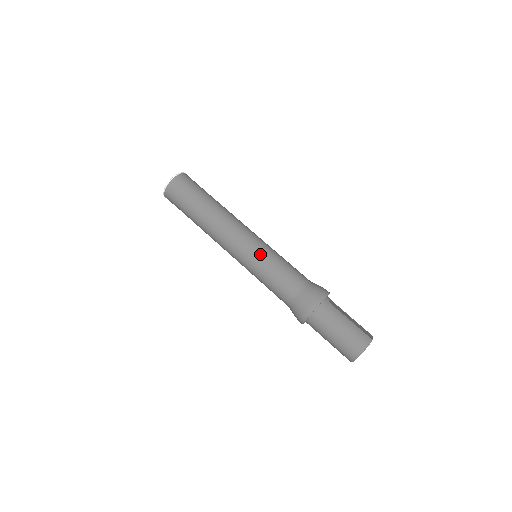
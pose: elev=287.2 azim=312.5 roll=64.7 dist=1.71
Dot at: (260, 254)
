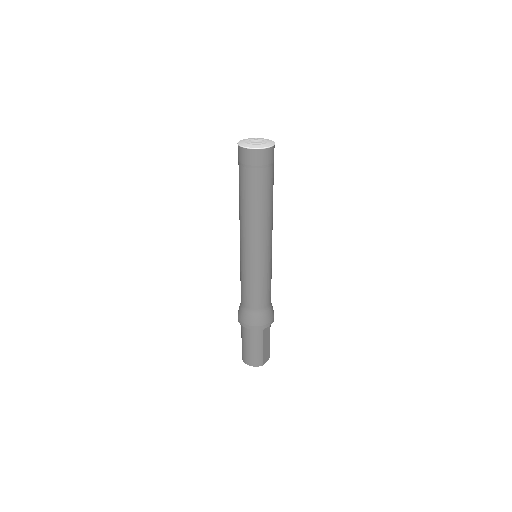
Dot at: (254, 268)
